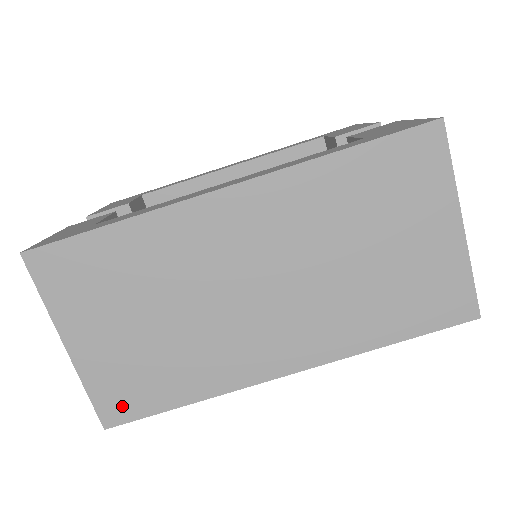
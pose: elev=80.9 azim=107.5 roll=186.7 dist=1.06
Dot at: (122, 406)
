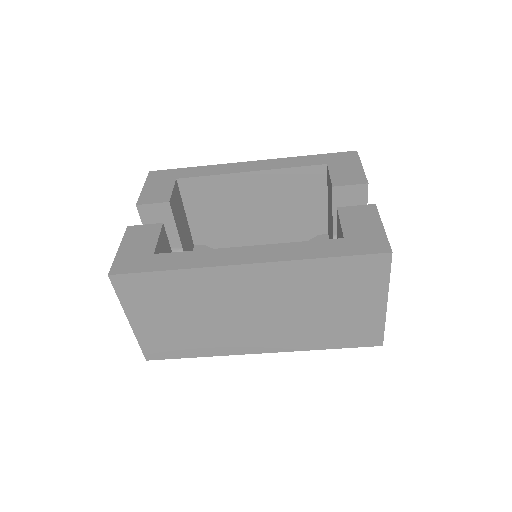
Dot at: (159, 352)
